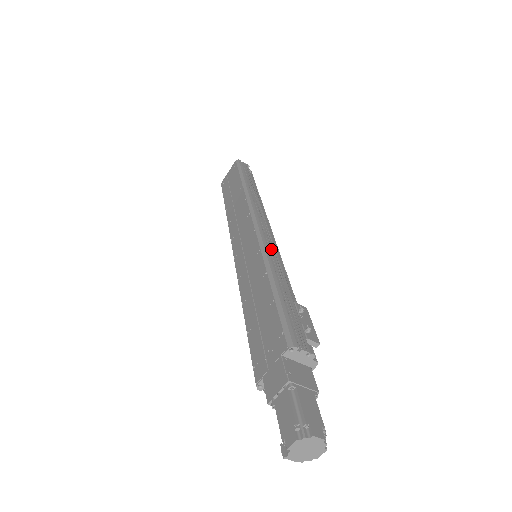
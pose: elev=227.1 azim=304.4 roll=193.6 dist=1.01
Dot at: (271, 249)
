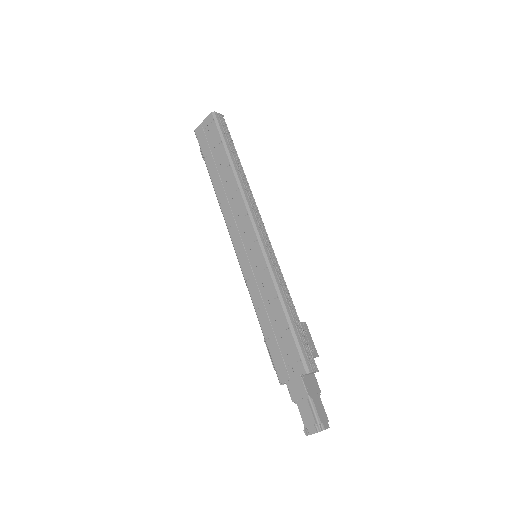
Dot at: (274, 264)
